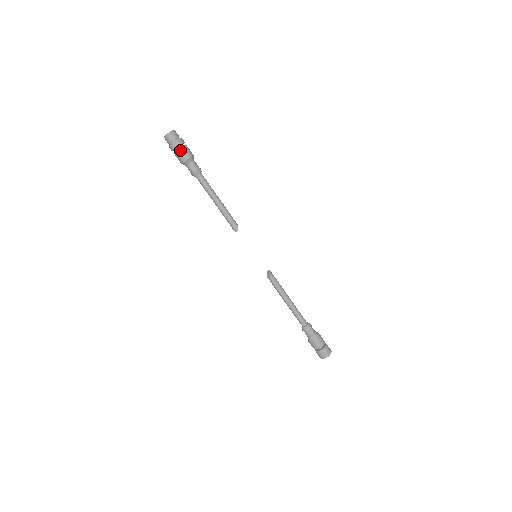
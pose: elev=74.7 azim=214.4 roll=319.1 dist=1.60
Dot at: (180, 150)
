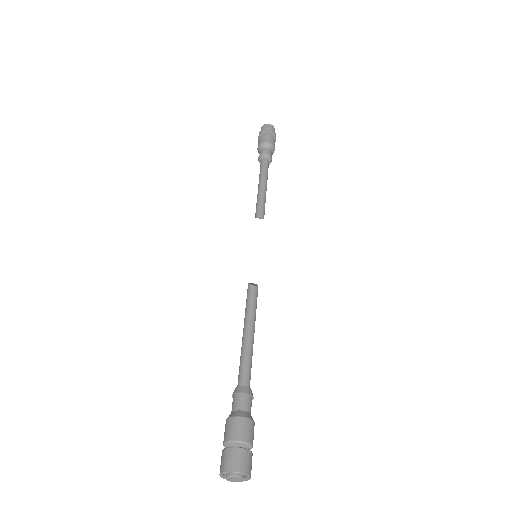
Dot at: (274, 139)
